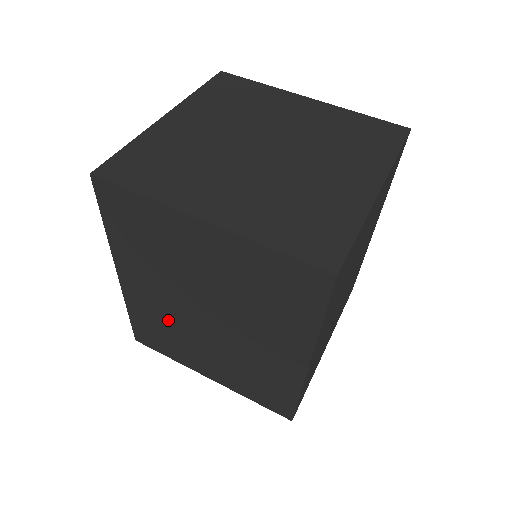
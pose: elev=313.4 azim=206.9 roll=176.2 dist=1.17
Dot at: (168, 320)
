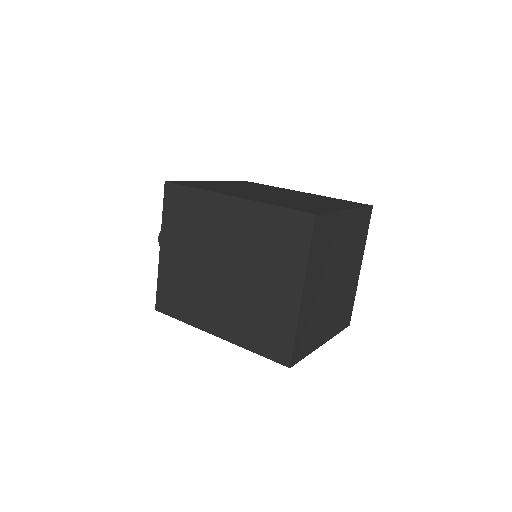
Dot at: occluded
